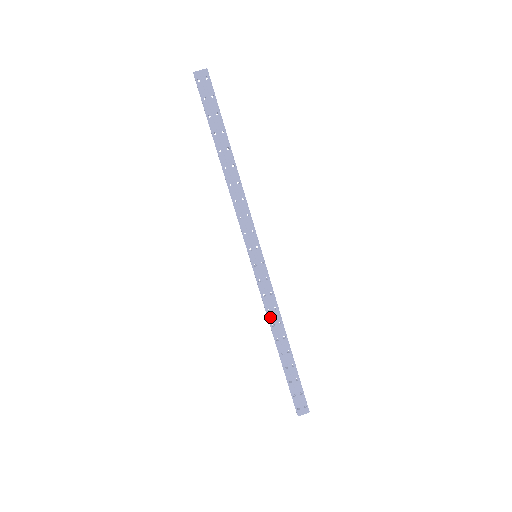
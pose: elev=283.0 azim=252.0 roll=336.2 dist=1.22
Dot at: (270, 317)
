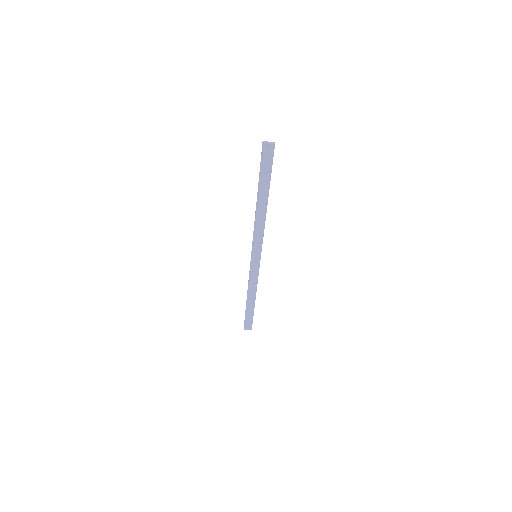
Dot at: (250, 286)
